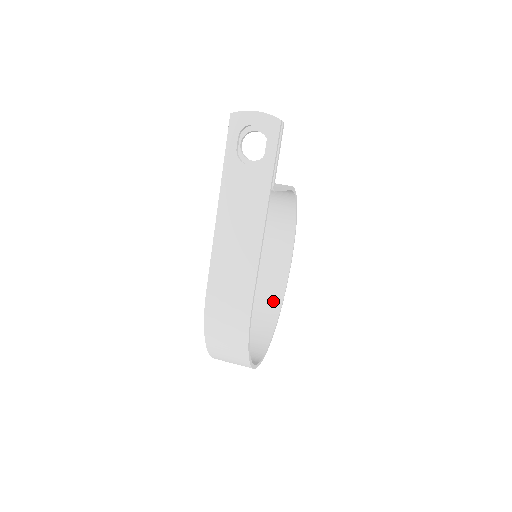
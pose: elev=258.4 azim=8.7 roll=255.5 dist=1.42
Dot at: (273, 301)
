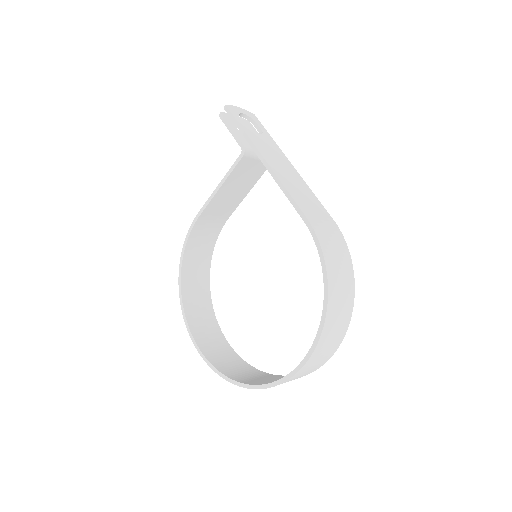
Dot at: (243, 367)
